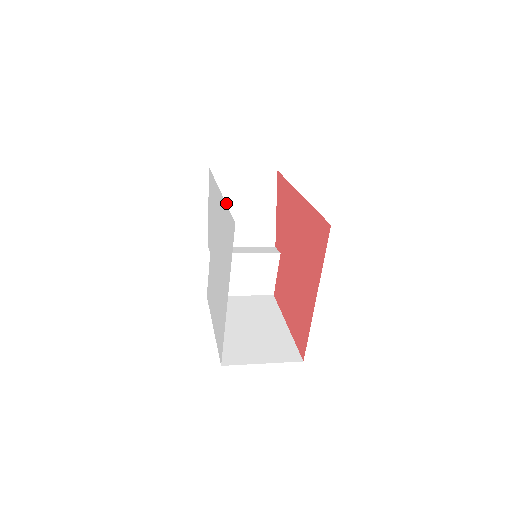
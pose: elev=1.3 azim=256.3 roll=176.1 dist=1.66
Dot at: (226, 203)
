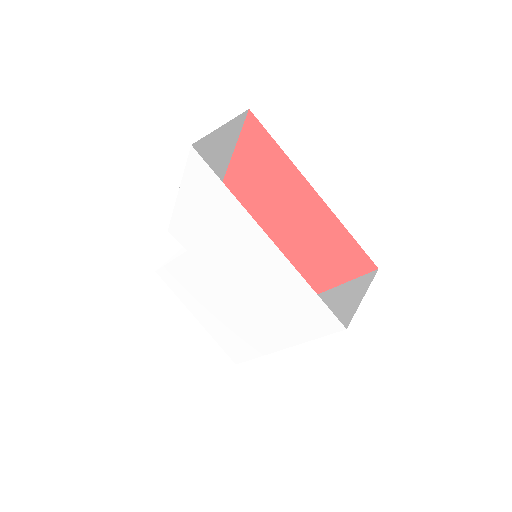
Dot at: occluded
